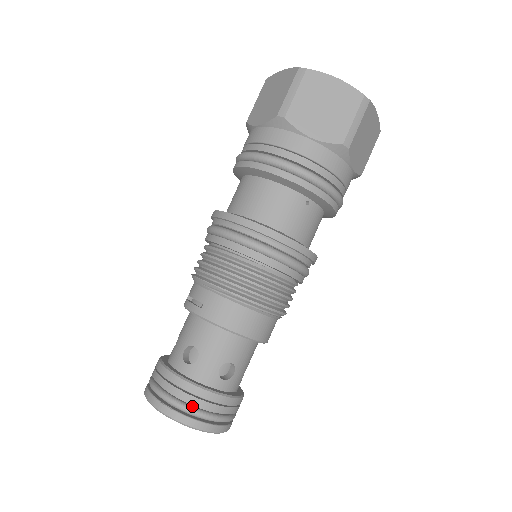
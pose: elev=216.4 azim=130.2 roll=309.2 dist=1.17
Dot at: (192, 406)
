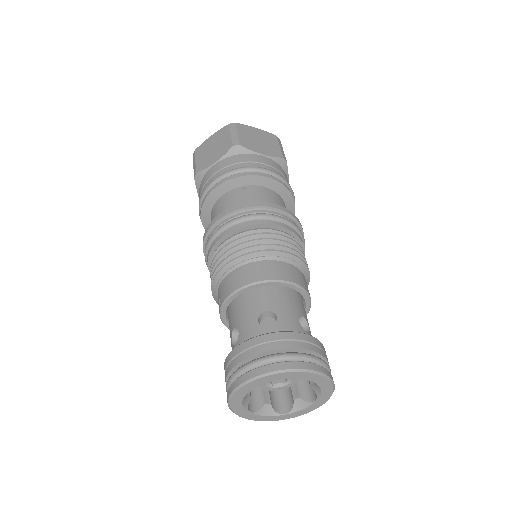
Dot at: (250, 361)
